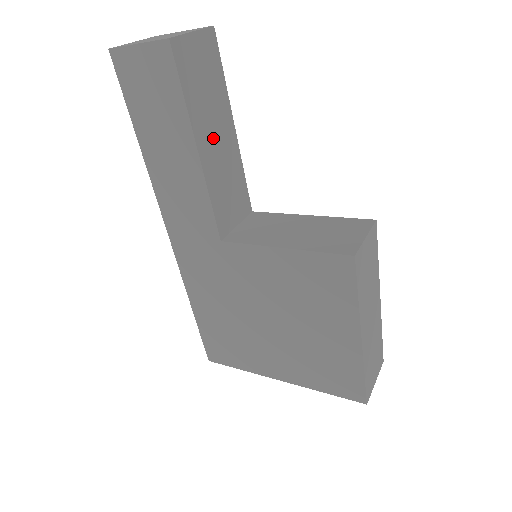
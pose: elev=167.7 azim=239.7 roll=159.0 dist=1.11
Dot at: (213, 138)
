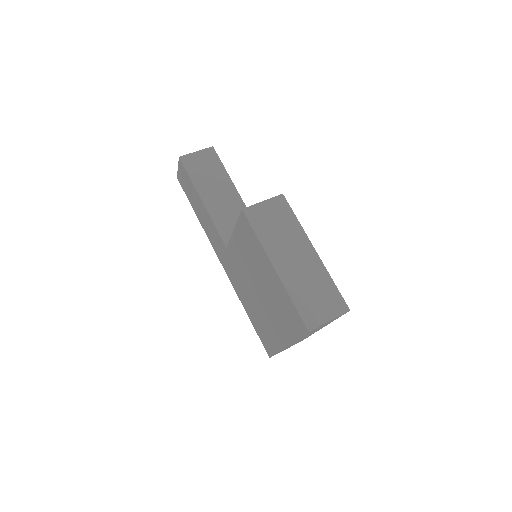
Dot at: (215, 194)
